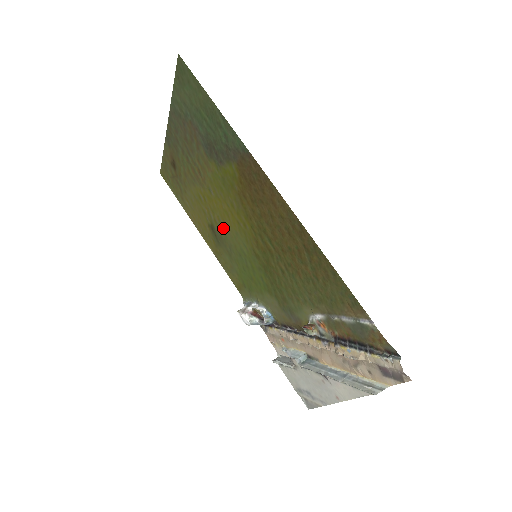
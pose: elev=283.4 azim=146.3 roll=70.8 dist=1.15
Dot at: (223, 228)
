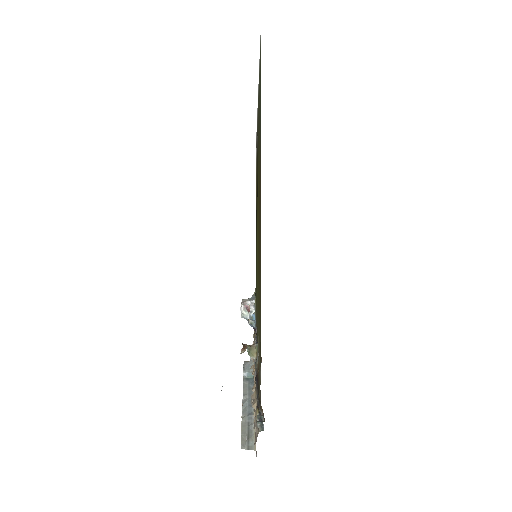
Dot at: occluded
